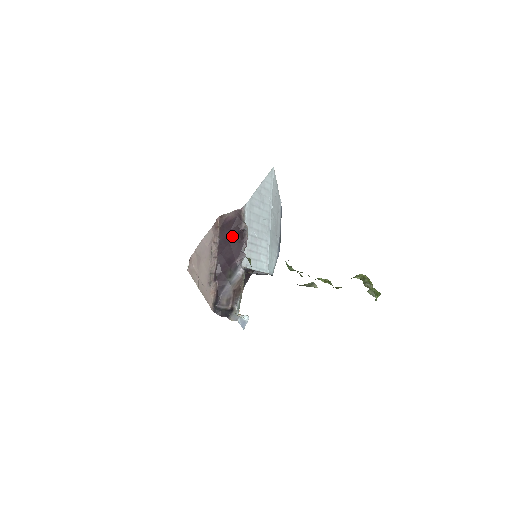
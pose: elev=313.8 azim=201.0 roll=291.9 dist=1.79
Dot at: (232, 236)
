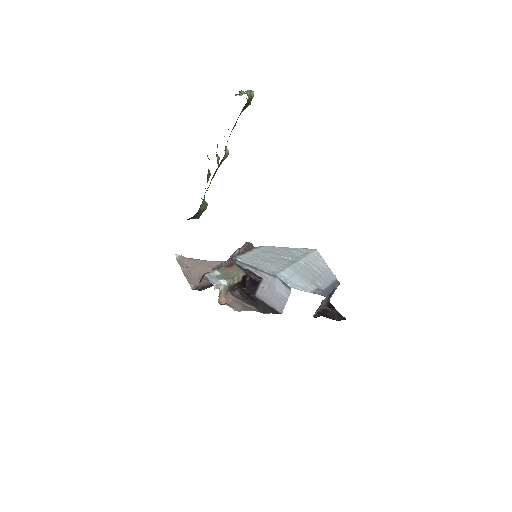
Dot at: occluded
